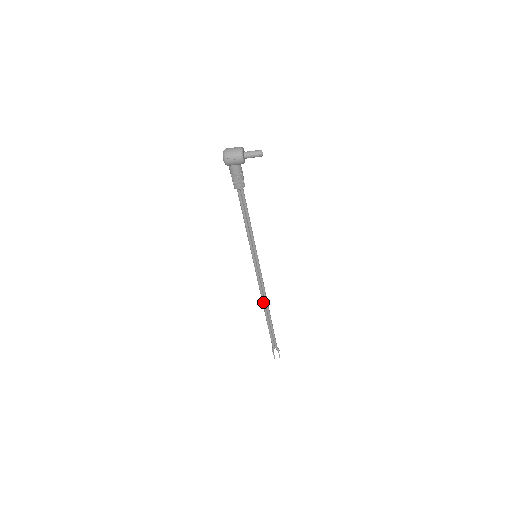
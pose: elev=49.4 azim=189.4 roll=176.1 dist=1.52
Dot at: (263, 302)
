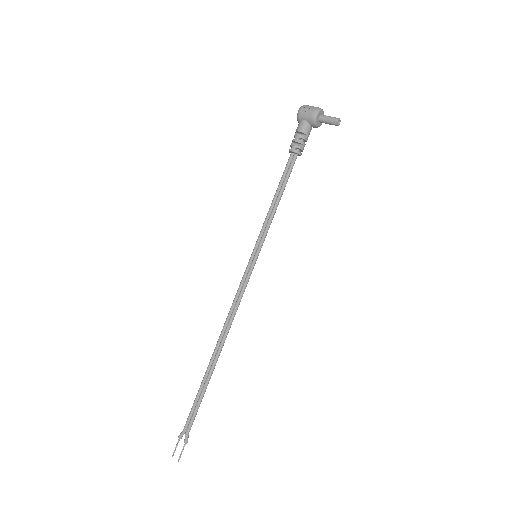
Dot at: (221, 334)
